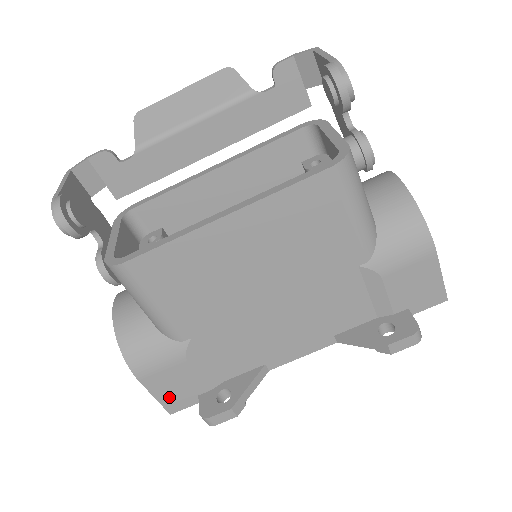
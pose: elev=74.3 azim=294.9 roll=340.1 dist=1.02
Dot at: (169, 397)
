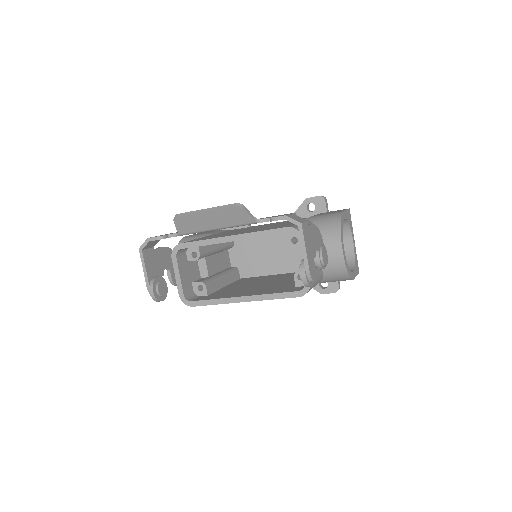
Dot at: occluded
